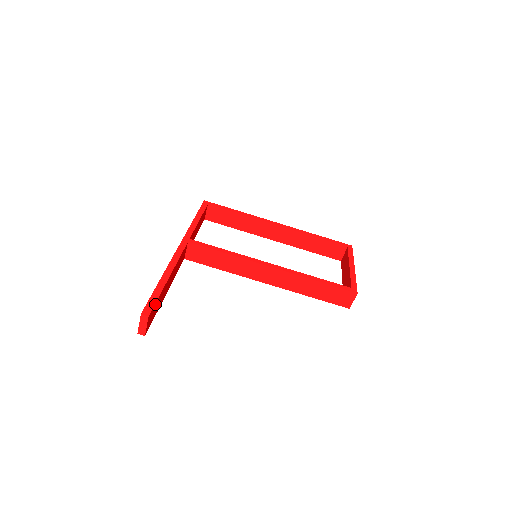
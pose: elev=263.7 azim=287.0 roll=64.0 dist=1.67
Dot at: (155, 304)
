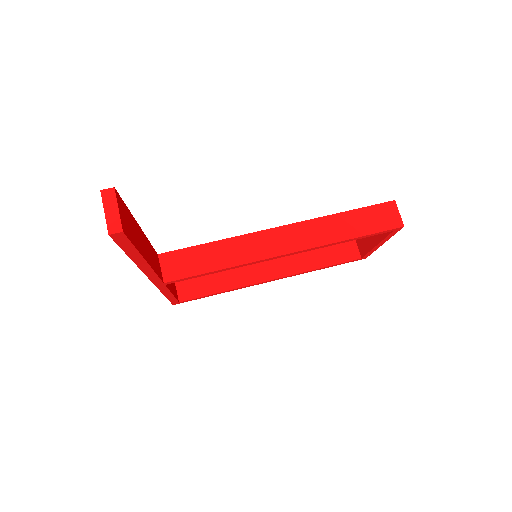
Dot at: (123, 205)
